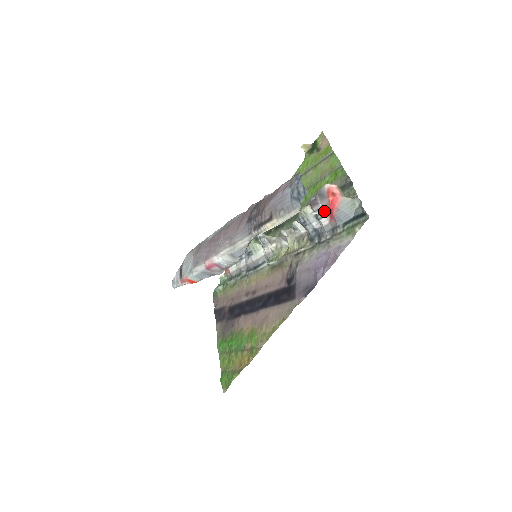
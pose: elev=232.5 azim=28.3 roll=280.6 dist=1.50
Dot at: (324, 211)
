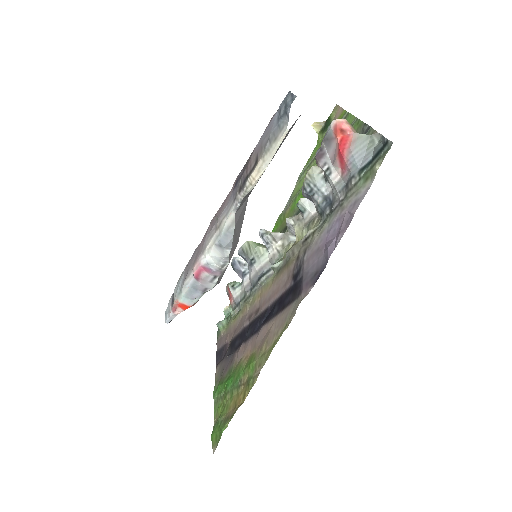
Dot at: (333, 162)
